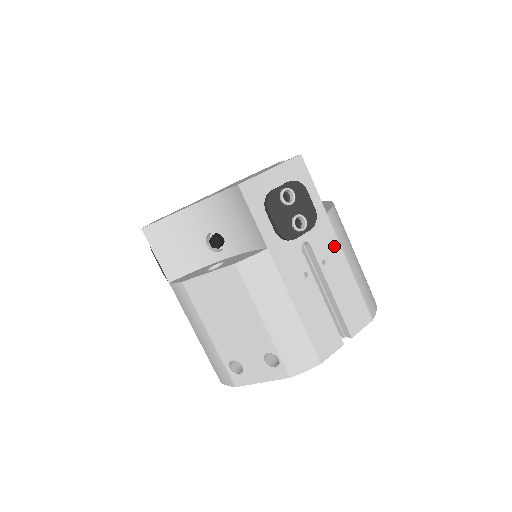
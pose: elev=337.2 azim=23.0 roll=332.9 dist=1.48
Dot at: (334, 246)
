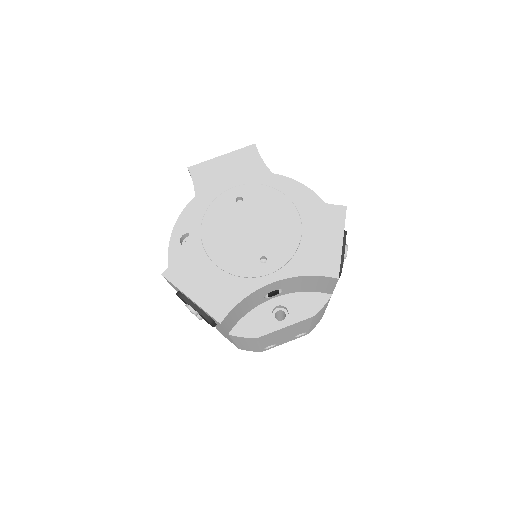
Dot at: occluded
